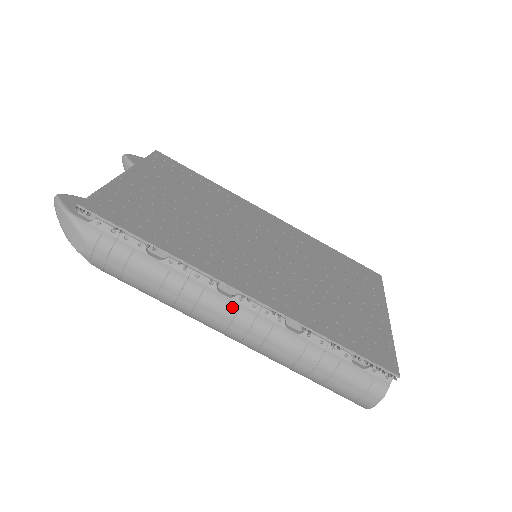
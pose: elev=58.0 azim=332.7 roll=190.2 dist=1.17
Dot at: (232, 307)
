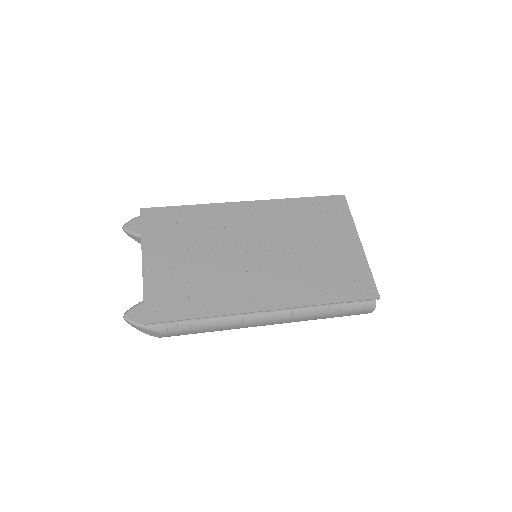
Dot at: (264, 317)
